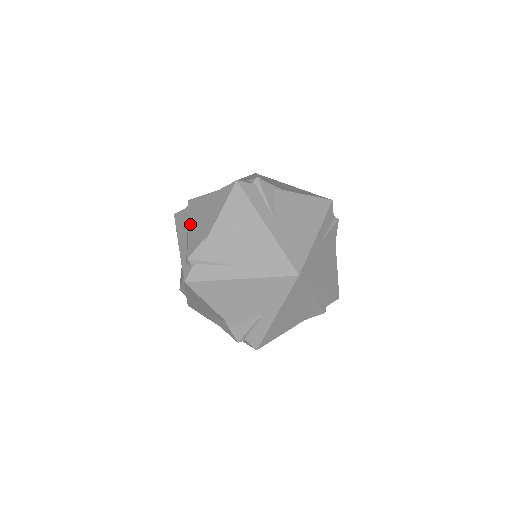
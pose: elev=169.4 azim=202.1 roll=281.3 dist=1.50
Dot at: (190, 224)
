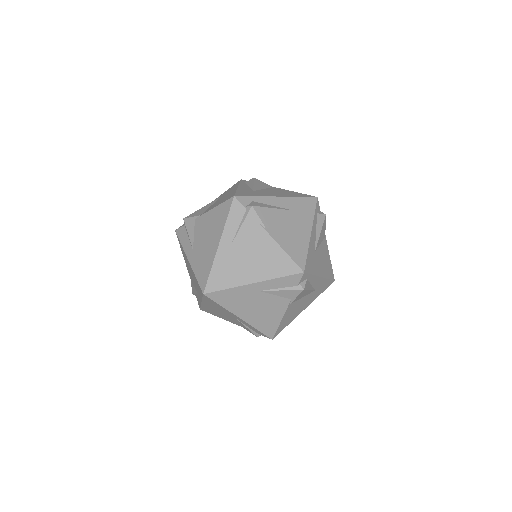
Dot at: (221, 197)
